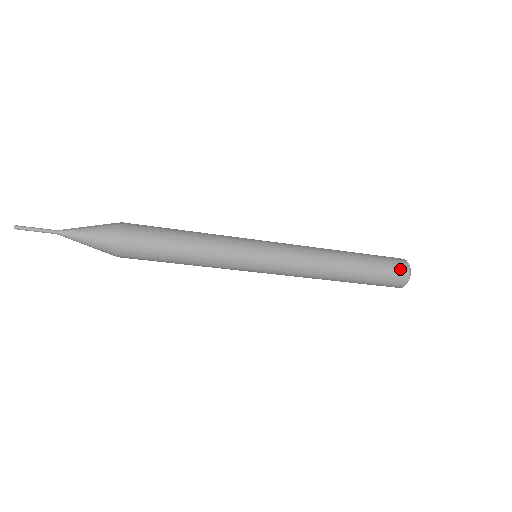
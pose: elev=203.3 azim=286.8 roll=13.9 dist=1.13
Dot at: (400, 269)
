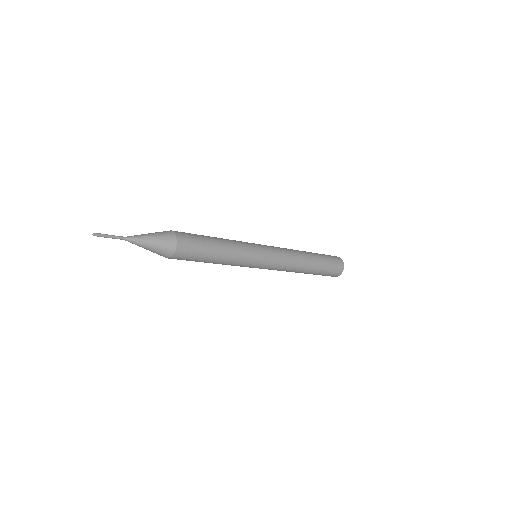
Dot at: (336, 274)
